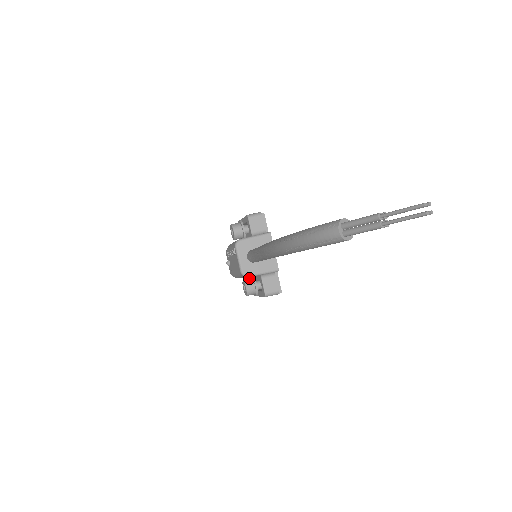
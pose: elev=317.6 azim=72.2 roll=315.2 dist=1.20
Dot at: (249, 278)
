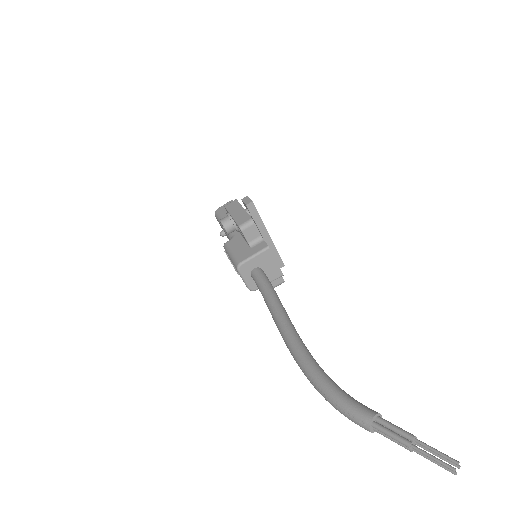
Dot at: occluded
